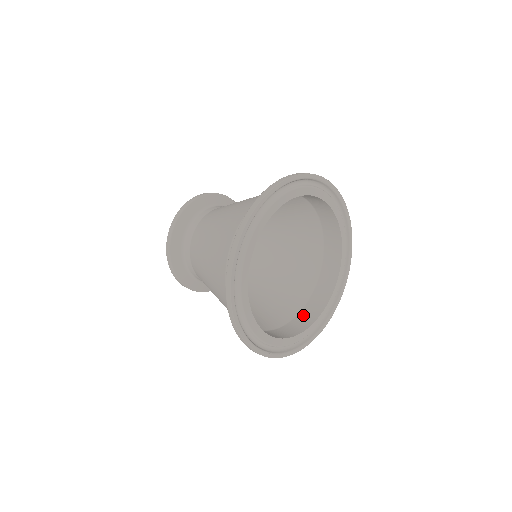
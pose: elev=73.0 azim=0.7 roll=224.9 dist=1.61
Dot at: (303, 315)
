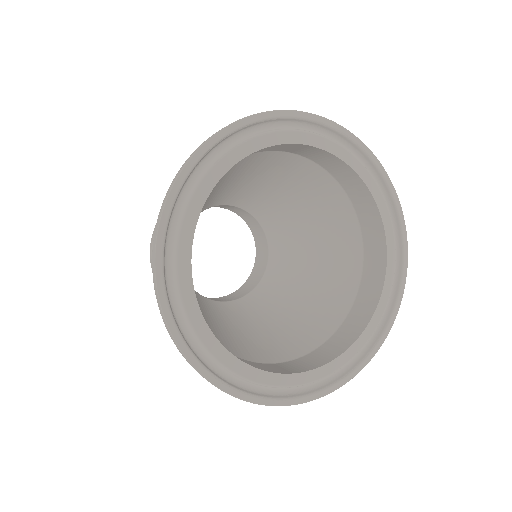
Dot at: (323, 349)
